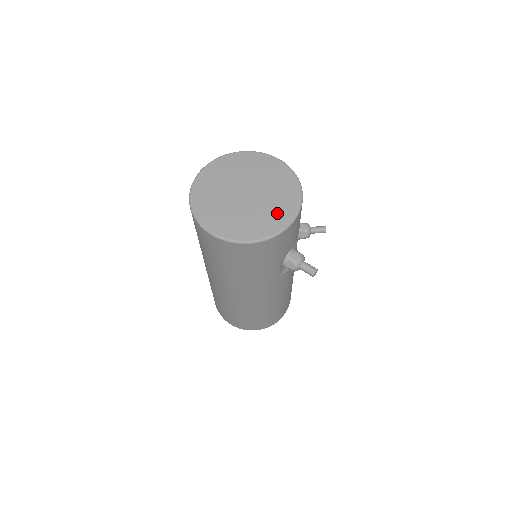
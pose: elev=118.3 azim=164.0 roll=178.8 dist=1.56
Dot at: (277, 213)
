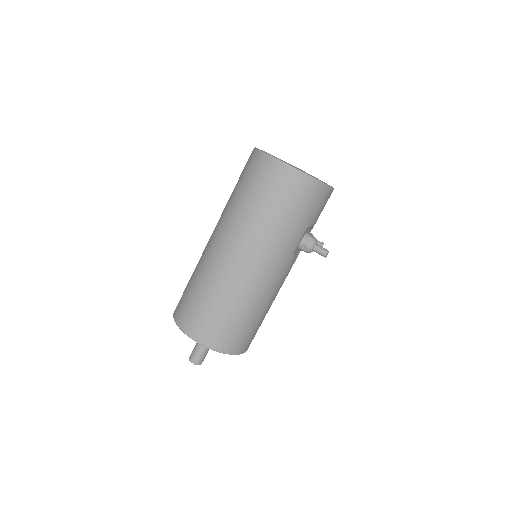
Dot at: occluded
